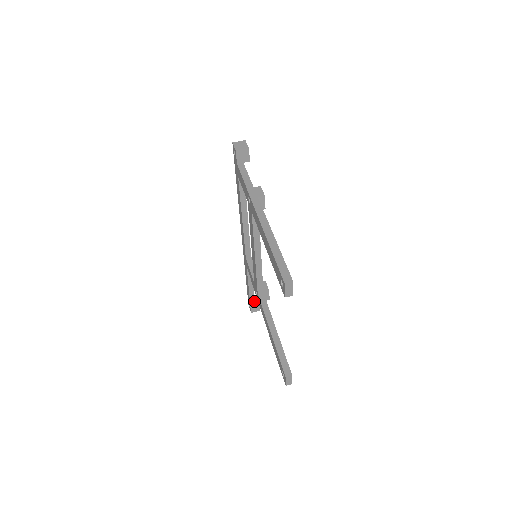
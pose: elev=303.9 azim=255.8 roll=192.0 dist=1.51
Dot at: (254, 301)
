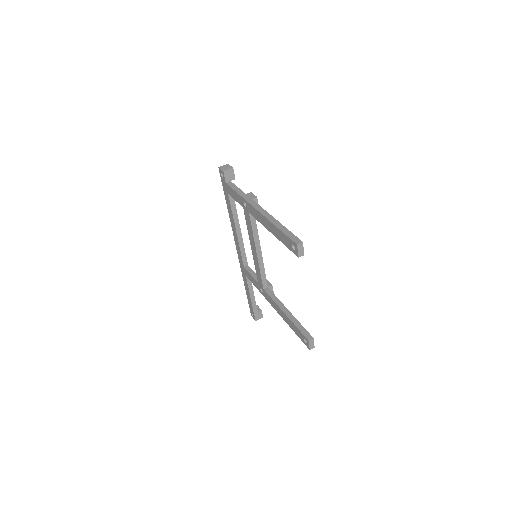
Dot at: (256, 309)
